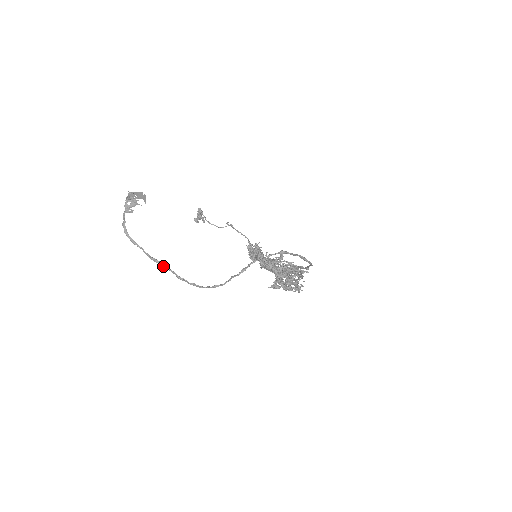
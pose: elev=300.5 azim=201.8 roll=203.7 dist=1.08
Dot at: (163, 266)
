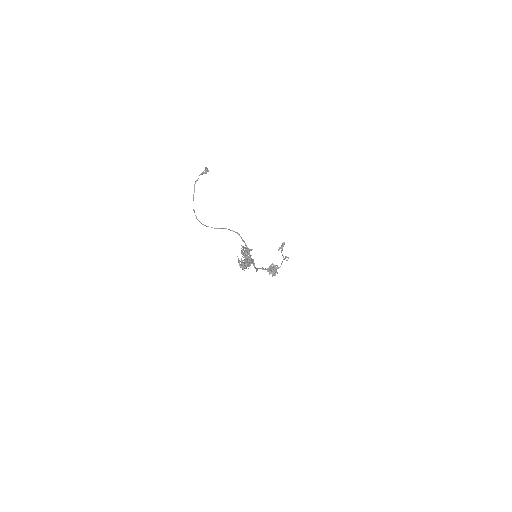
Dot at: occluded
